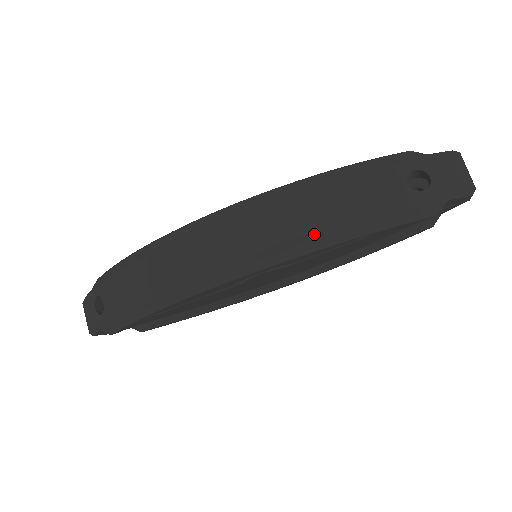
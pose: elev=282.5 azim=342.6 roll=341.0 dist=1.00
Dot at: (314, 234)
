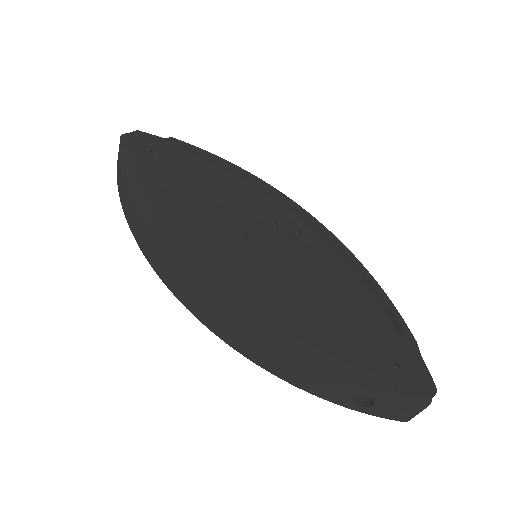
Dot at: occluded
